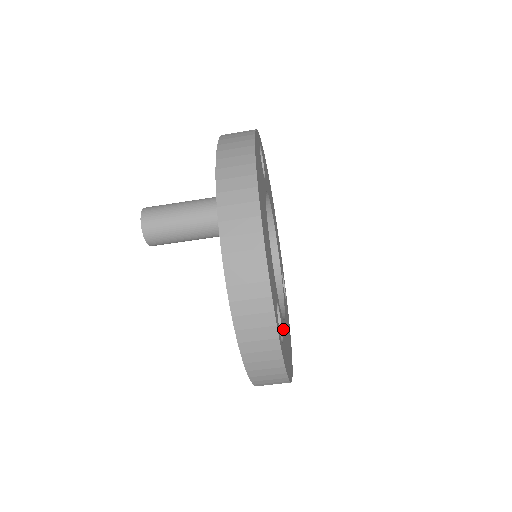
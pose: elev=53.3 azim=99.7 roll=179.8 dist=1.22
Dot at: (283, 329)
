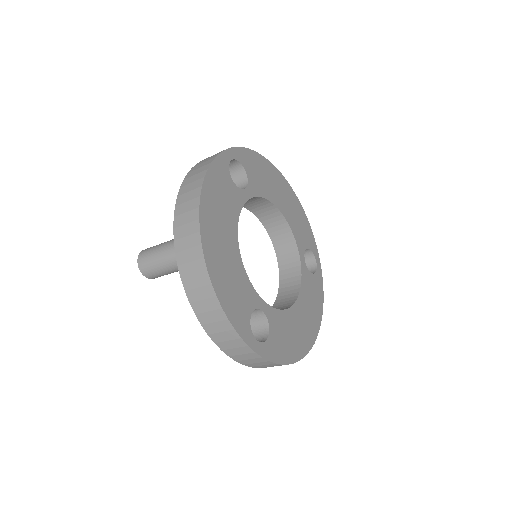
Dot at: (279, 321)
